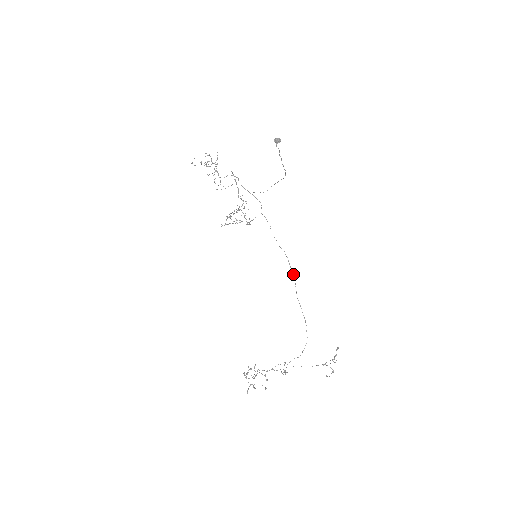
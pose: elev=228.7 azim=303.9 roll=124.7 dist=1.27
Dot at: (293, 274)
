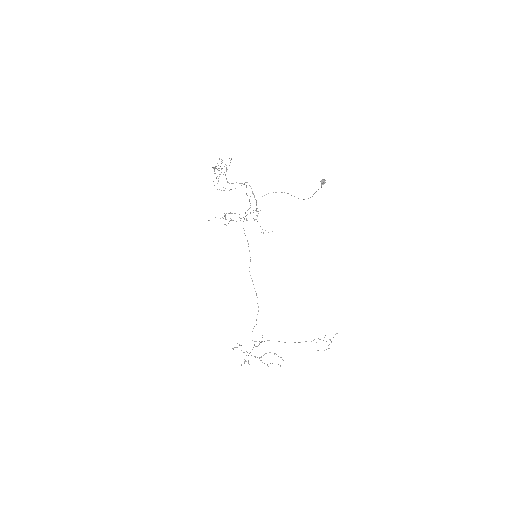
Dot at: occluded
